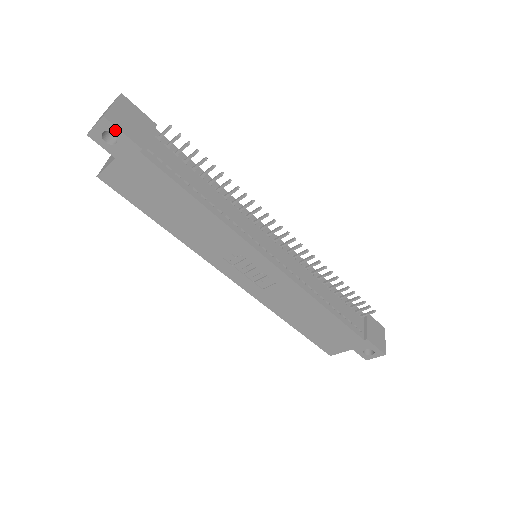
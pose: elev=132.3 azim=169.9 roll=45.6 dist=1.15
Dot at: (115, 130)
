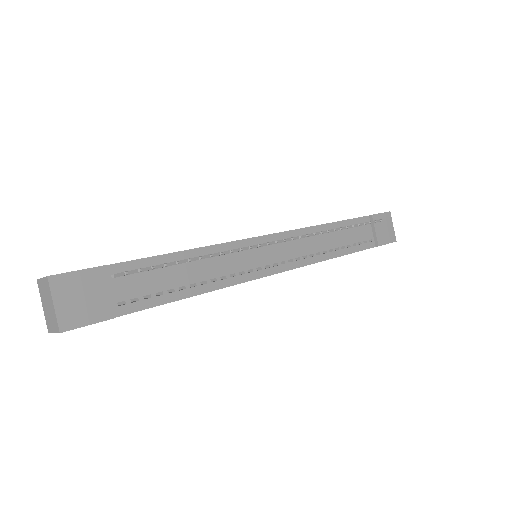
Dot at: (79, 327)
